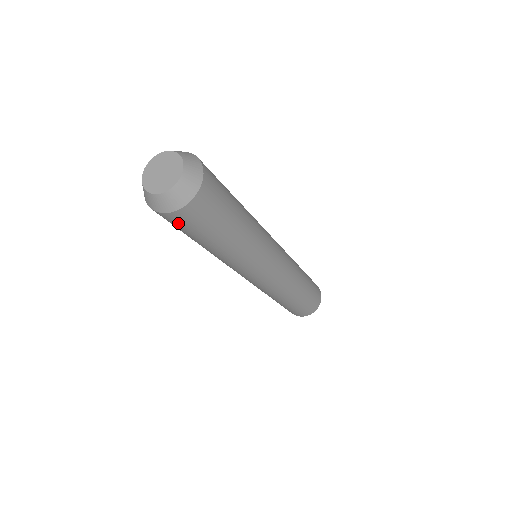
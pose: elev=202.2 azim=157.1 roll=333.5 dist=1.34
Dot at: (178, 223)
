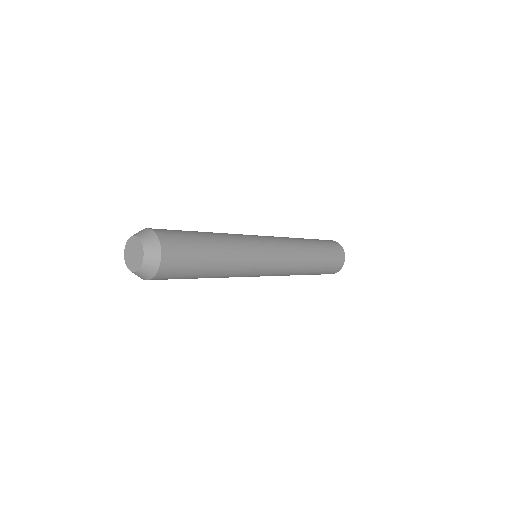
Dot at: occluded
